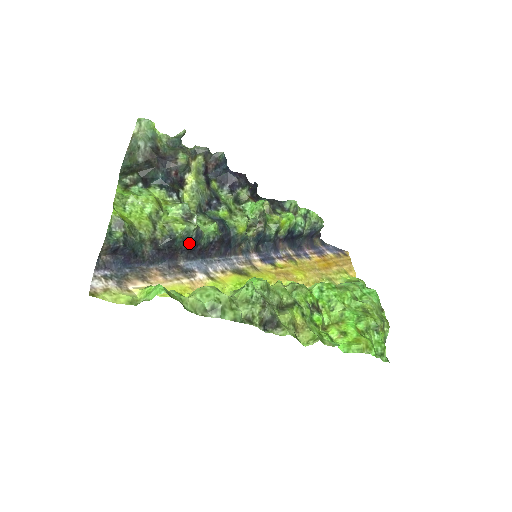
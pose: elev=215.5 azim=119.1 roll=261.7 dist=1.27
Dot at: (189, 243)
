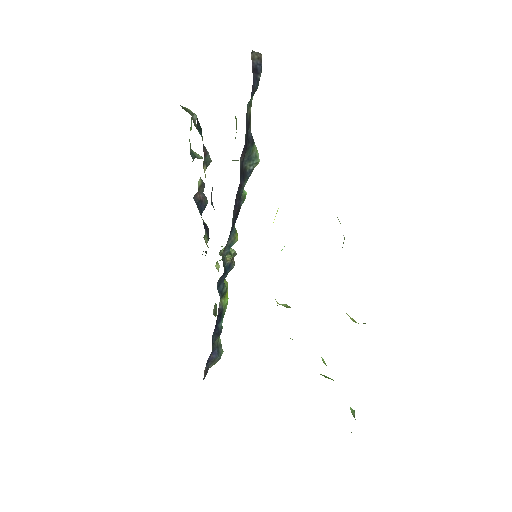
Dot at: (245, 167)
